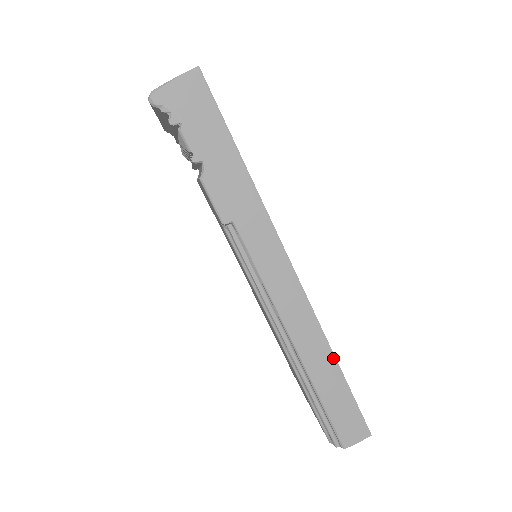
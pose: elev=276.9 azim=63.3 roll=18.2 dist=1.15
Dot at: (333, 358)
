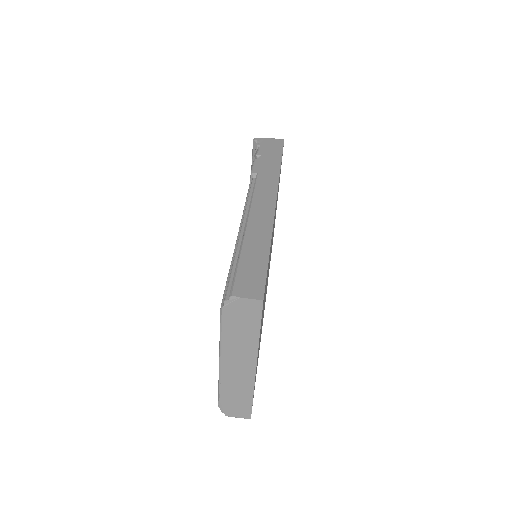
Dot at: (269, 242)
